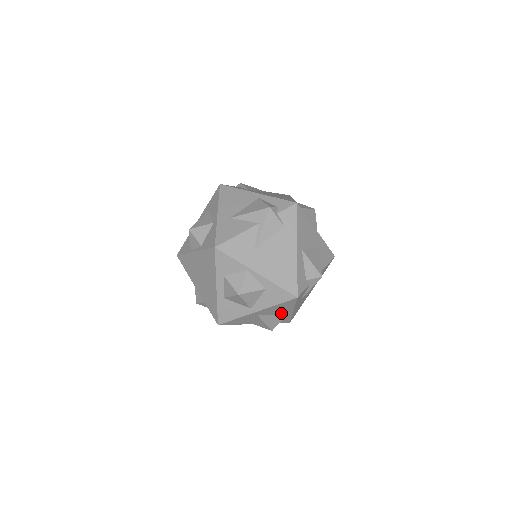
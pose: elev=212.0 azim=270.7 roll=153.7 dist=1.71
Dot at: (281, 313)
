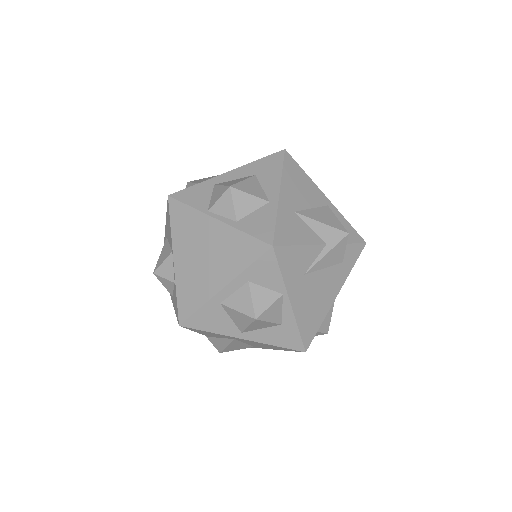
Dot at: (253, 345)
